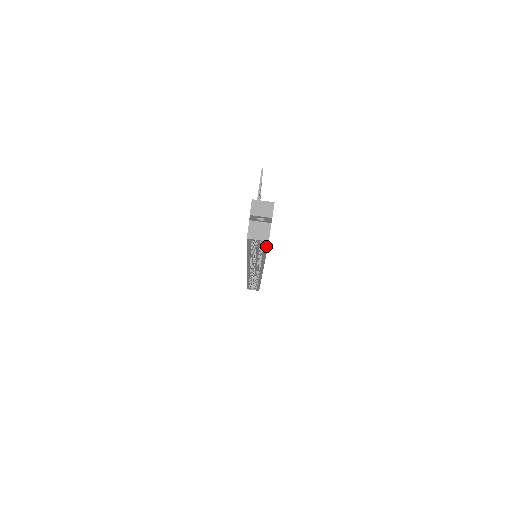
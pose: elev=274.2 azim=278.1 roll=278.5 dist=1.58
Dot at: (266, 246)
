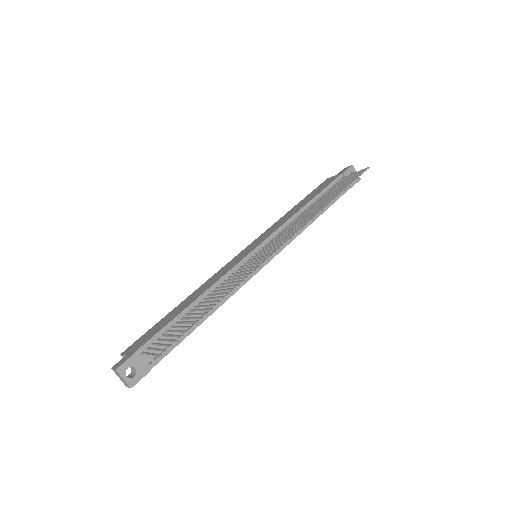
Dot at: occluded
